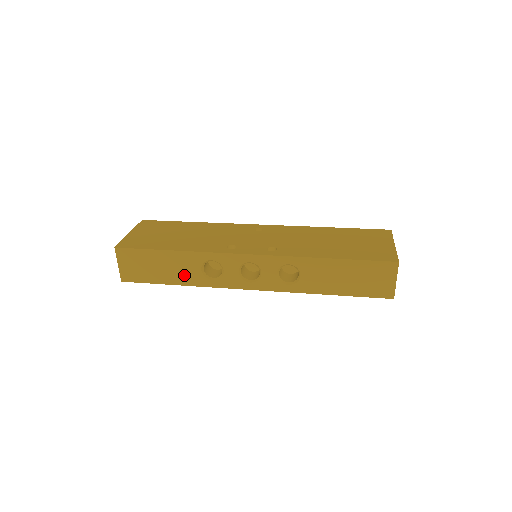
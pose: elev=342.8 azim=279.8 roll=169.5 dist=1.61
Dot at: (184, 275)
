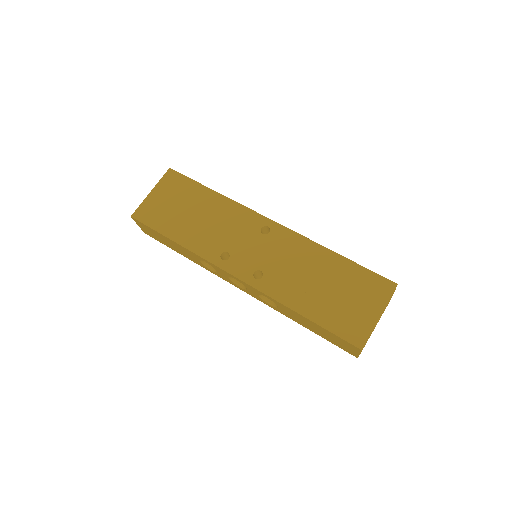
Dot at: (188, 256)
